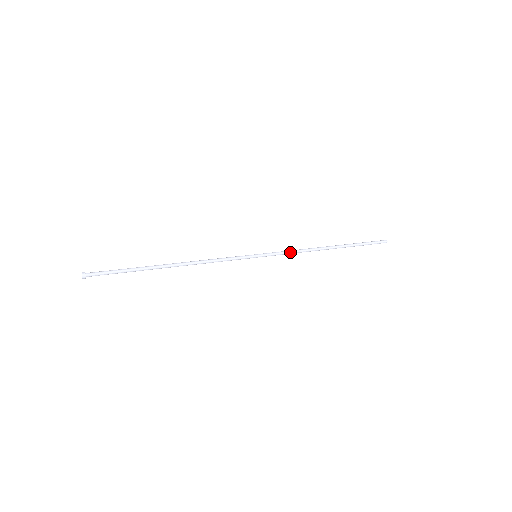
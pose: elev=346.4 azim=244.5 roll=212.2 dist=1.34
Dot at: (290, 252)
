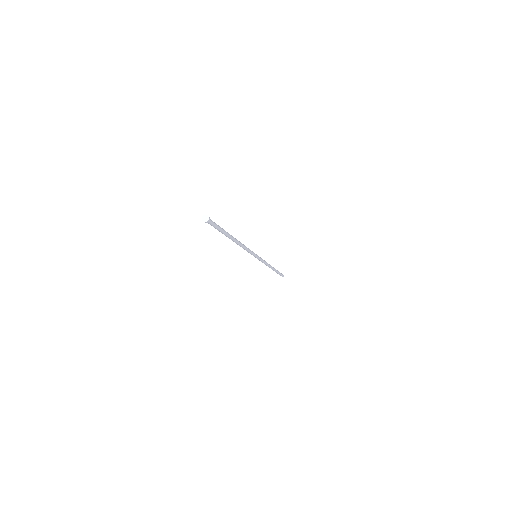
Dot at: (265, 261)
